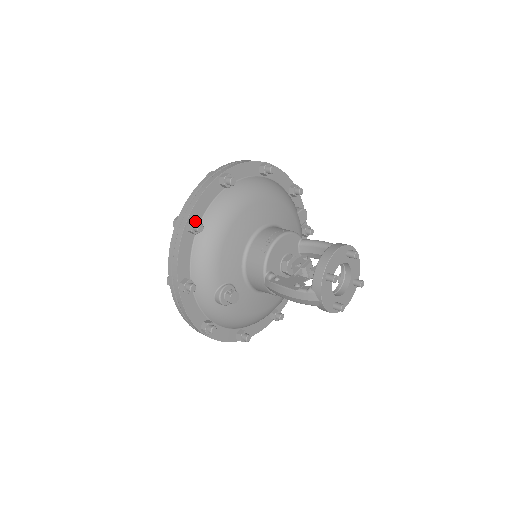
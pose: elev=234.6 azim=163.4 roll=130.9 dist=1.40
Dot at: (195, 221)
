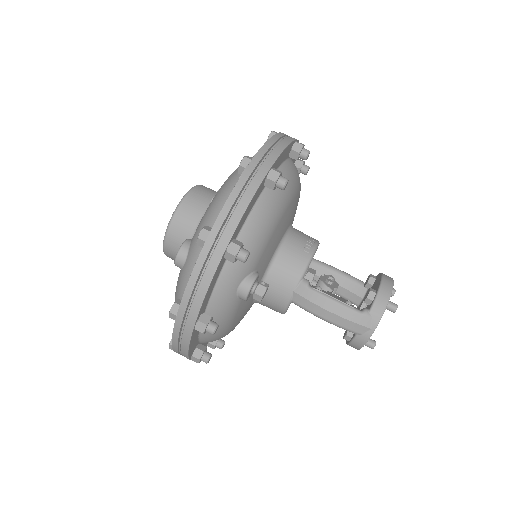
Dot at: occluded
